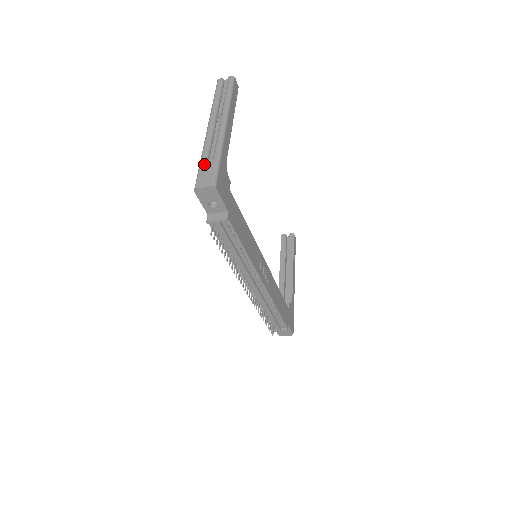
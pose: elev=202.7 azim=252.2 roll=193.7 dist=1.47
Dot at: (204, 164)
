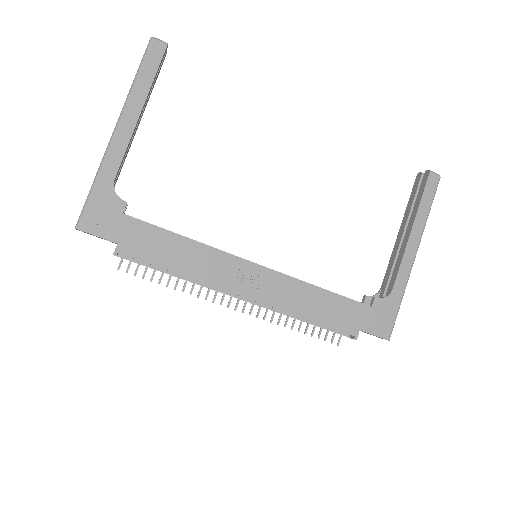
Dot at: occluded
